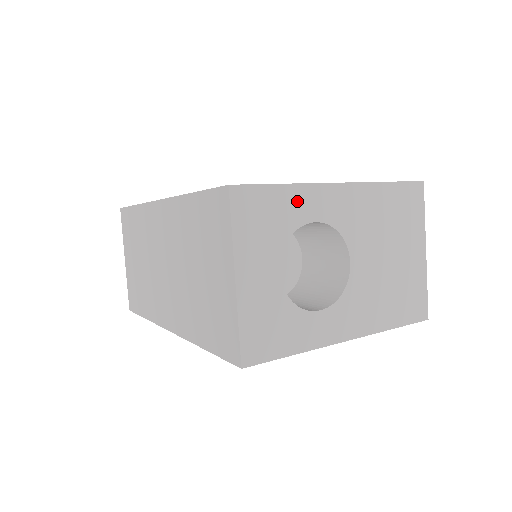
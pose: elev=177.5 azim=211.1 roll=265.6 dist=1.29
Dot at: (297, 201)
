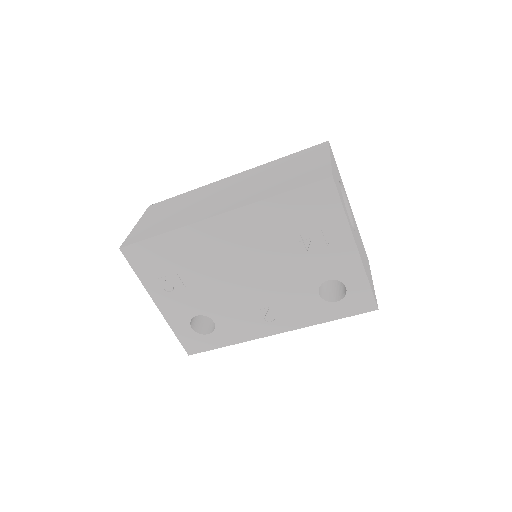
Dot at: (341, 181)
